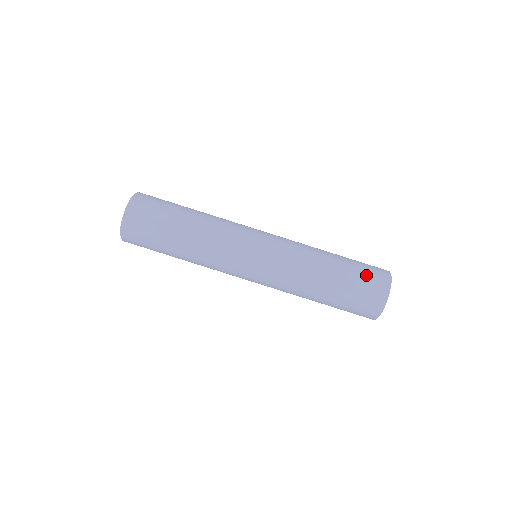
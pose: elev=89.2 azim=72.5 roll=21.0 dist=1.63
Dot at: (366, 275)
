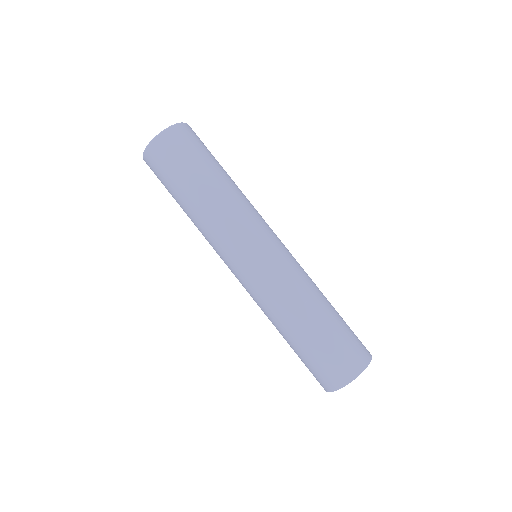
Dot at: occluded
